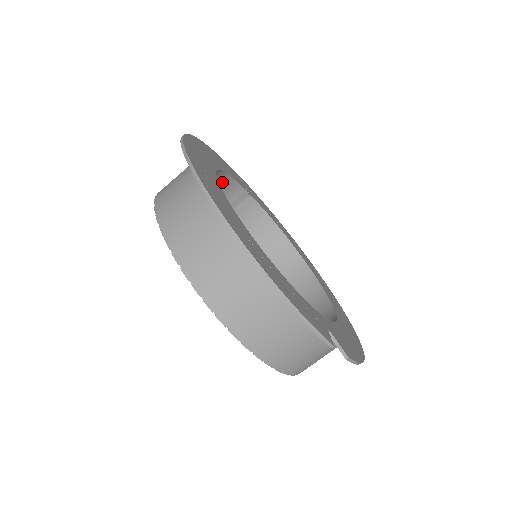
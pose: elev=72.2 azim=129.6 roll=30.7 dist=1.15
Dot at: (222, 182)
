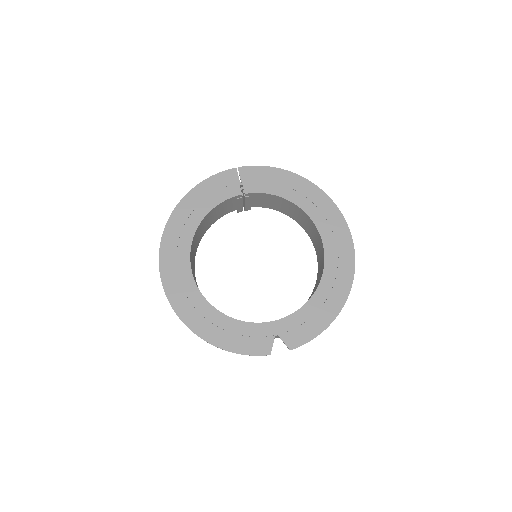
Dot at: (217, 208)
